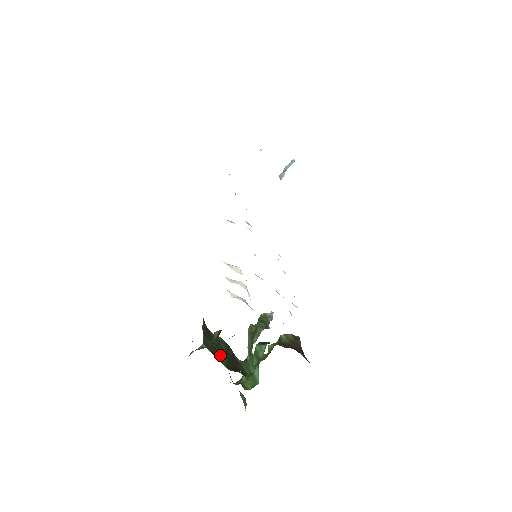
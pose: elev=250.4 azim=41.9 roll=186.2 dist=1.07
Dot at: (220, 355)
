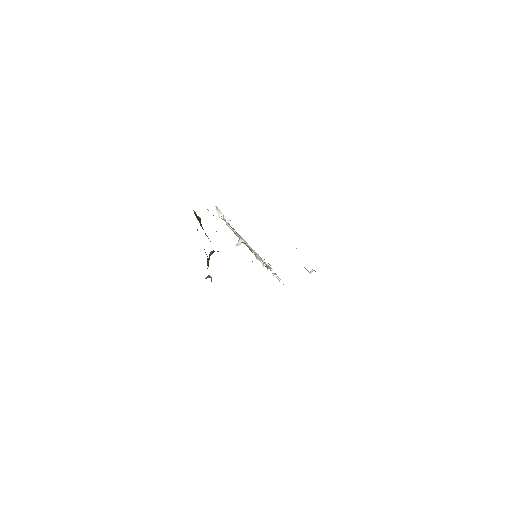
Dot at: occluded
